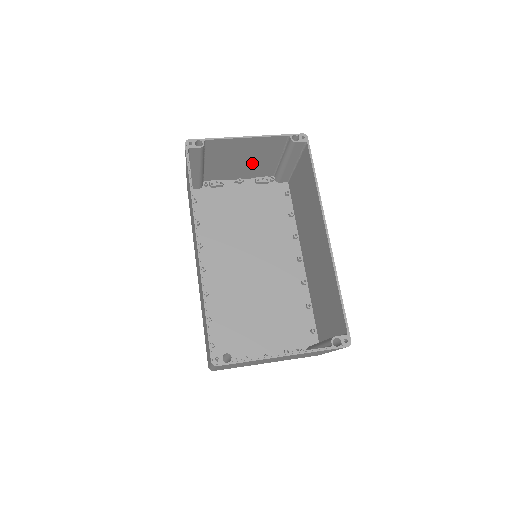
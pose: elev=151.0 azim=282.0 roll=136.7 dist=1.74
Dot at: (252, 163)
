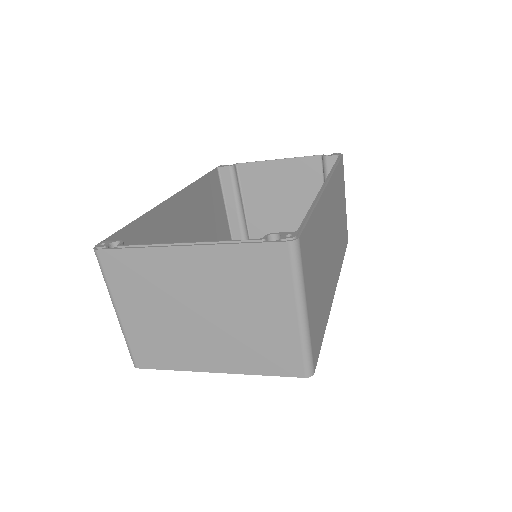
Dot at: (295, 209)
